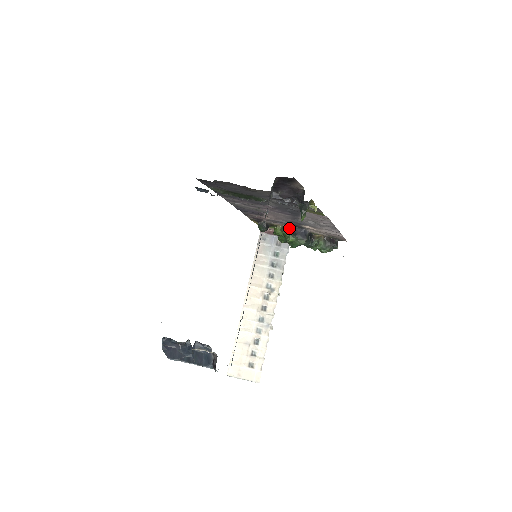
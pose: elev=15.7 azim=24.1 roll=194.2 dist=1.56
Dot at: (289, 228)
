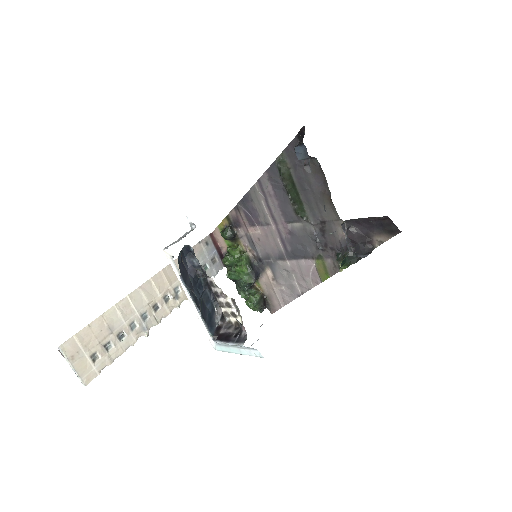
Dot at: (250, 258)
